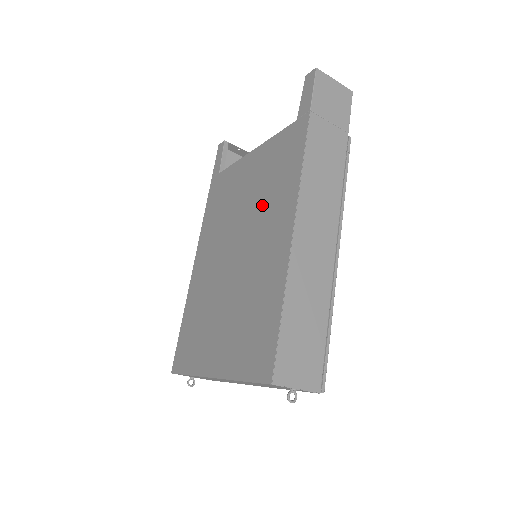
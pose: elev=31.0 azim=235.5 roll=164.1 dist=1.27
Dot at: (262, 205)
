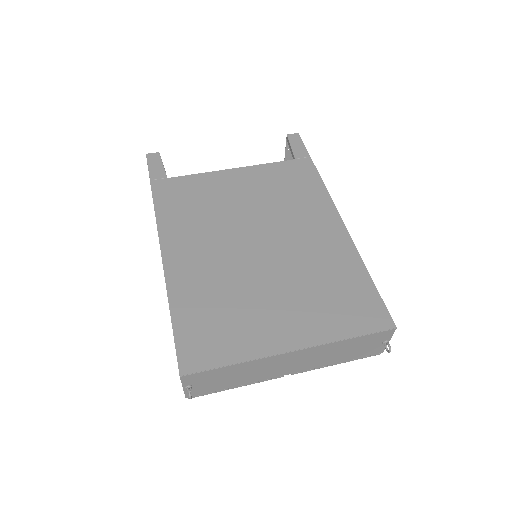
Dot at: (284, 209)
